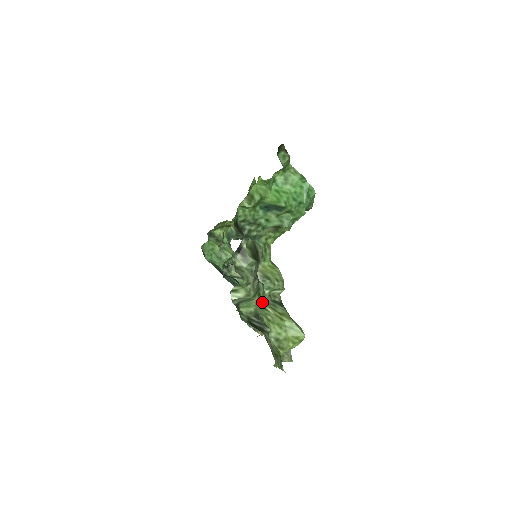
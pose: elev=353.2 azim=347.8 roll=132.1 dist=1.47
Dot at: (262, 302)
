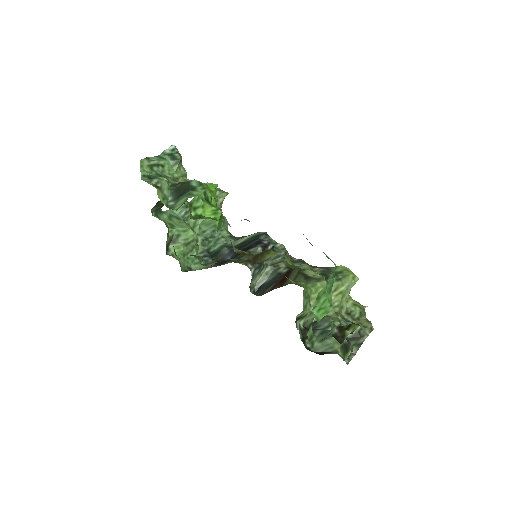
Dot at: occluded
